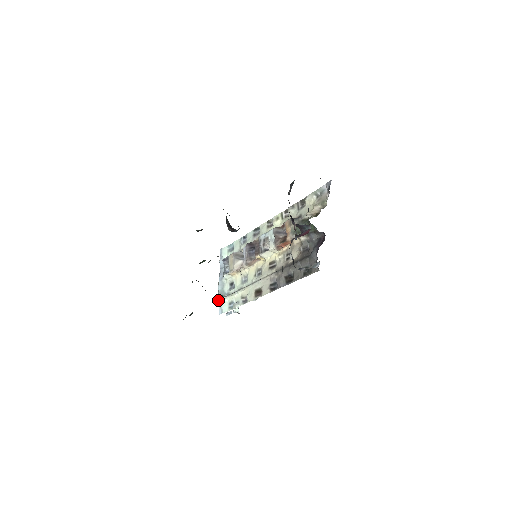
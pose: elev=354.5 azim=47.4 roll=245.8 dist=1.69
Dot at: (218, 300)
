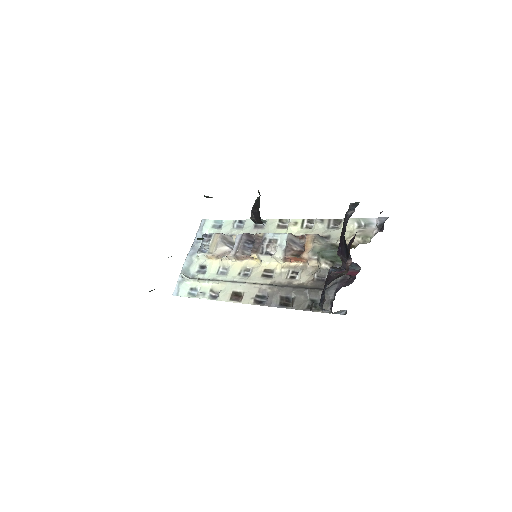
Dot at: (178, 278)
